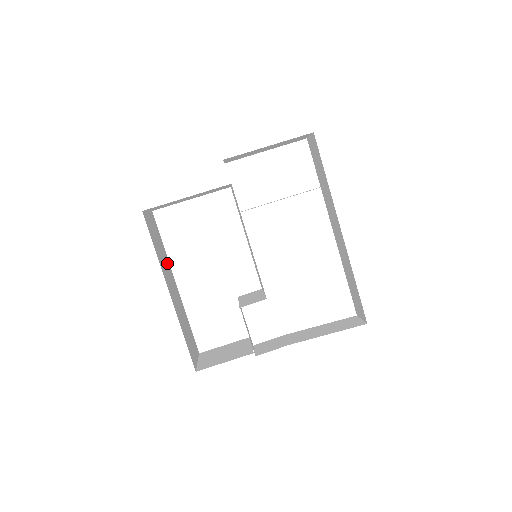
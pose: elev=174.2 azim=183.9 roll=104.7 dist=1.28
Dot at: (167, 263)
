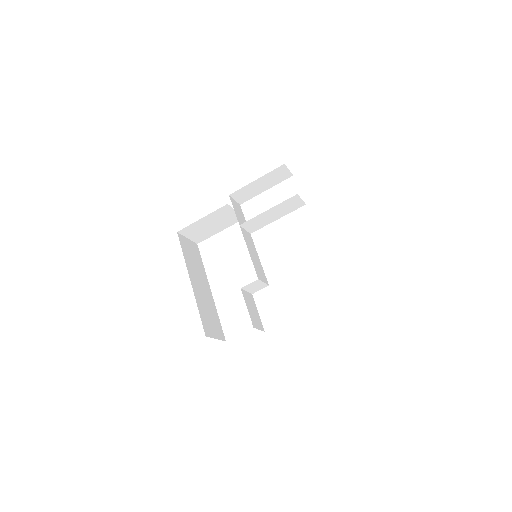
Dot at: (202, 274)
